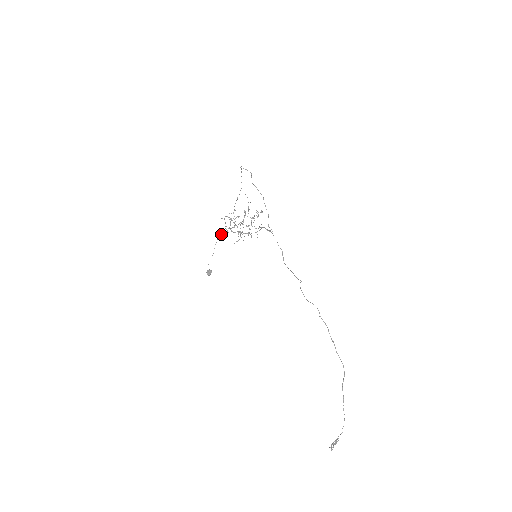
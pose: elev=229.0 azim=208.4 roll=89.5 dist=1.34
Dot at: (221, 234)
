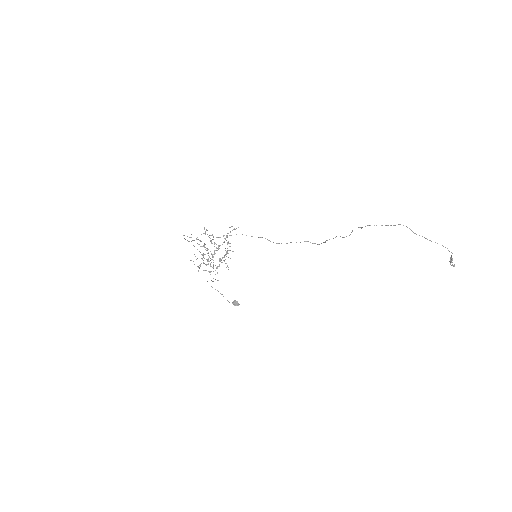
Dot at: occluded
